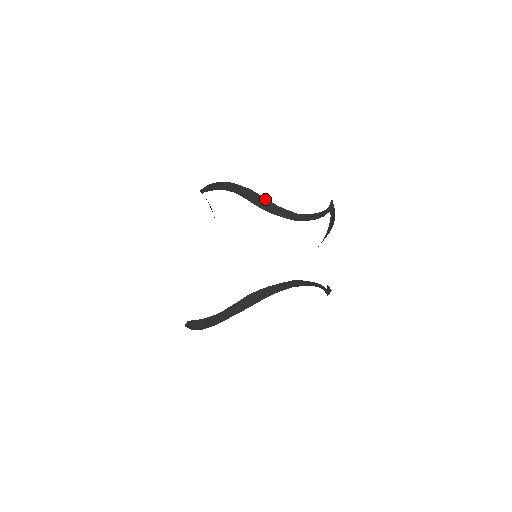
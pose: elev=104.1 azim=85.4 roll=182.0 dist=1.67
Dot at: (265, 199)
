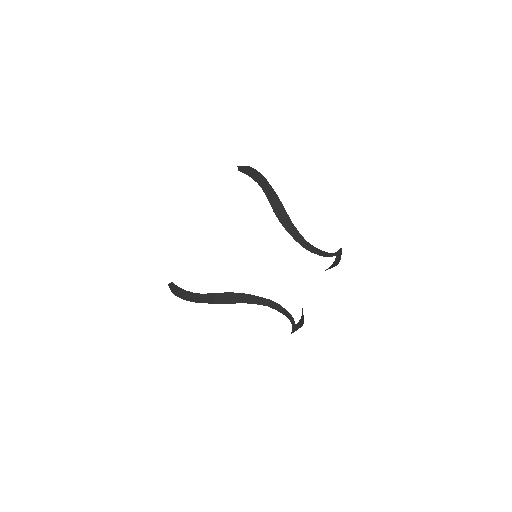
Dot at: (285, 212)
